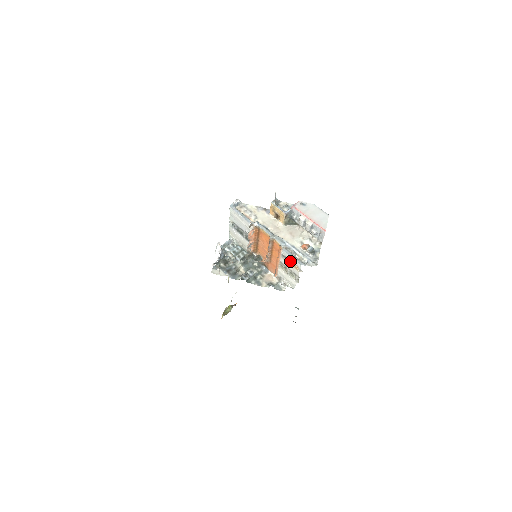
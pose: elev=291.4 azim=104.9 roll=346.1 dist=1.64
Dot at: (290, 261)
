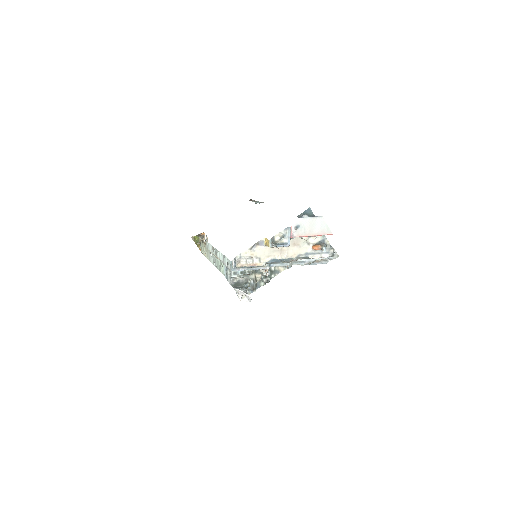
Dot at: occluded
